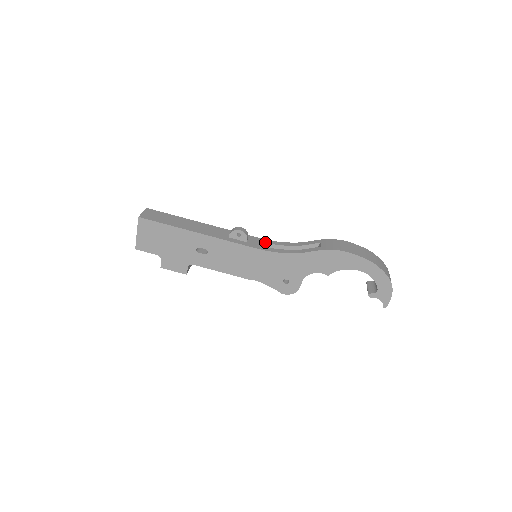
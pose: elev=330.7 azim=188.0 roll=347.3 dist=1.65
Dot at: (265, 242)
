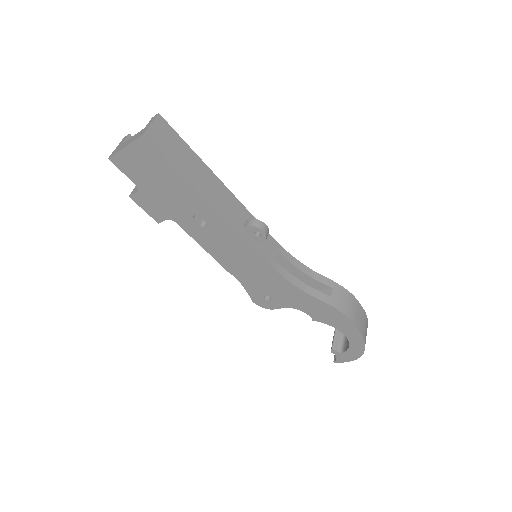
Dot at: (278, 250)
